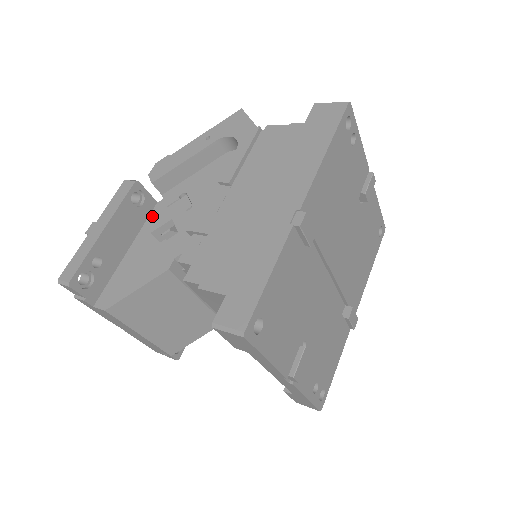
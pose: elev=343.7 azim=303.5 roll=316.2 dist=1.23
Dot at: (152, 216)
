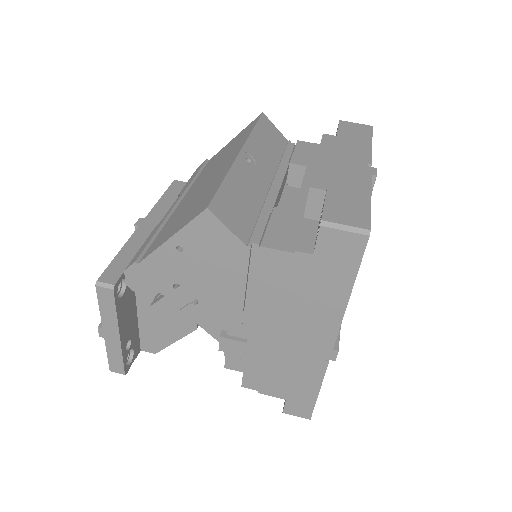
Dot at: occluded
